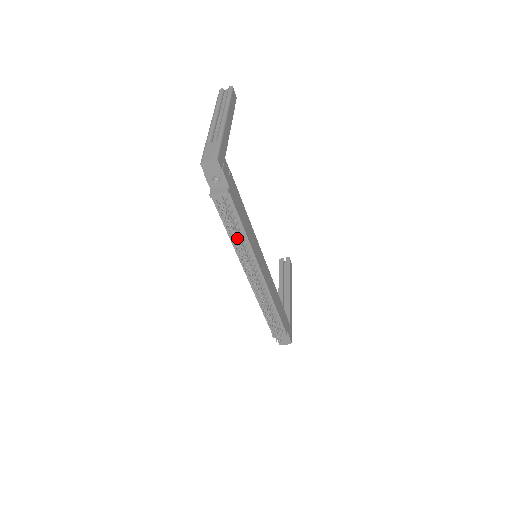
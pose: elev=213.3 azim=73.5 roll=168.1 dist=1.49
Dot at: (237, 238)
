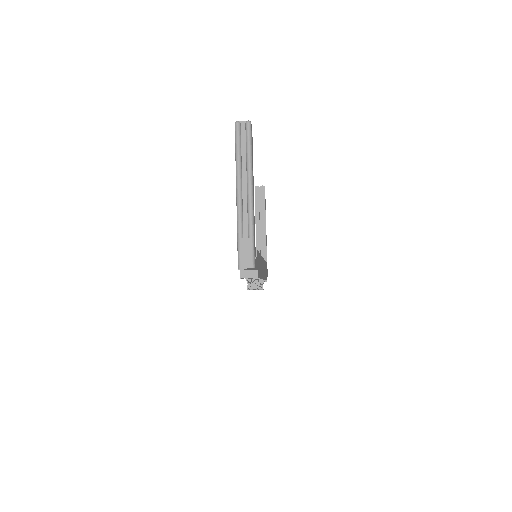
Dot at: occluded
